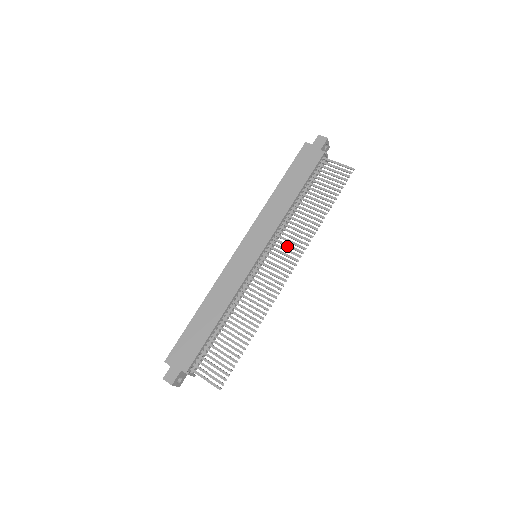
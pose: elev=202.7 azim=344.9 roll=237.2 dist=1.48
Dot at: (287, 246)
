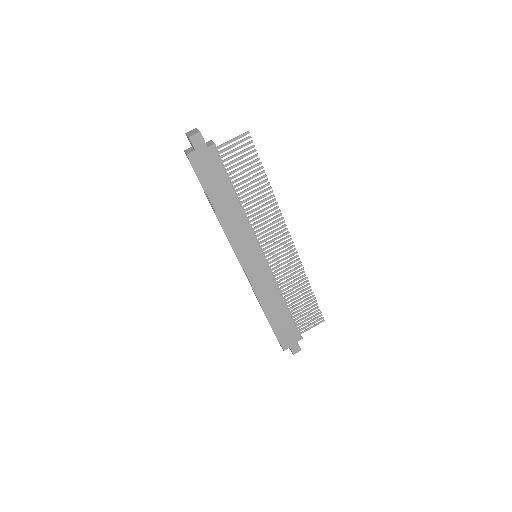
Dot at: occluded
